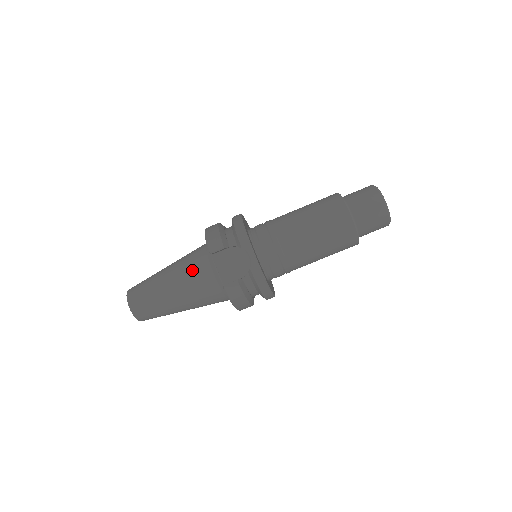
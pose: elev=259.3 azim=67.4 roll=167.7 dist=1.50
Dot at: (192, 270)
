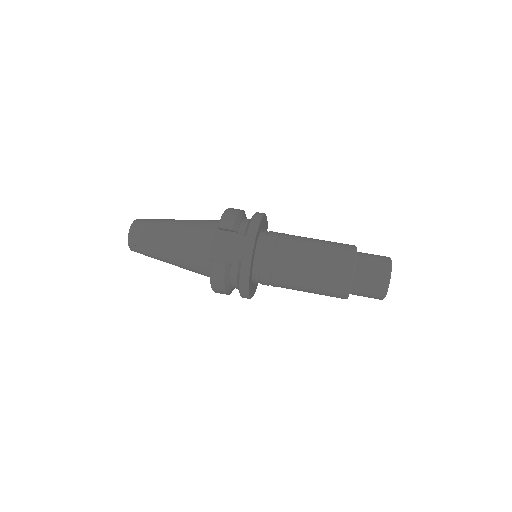
Dot at: (196, 233)
